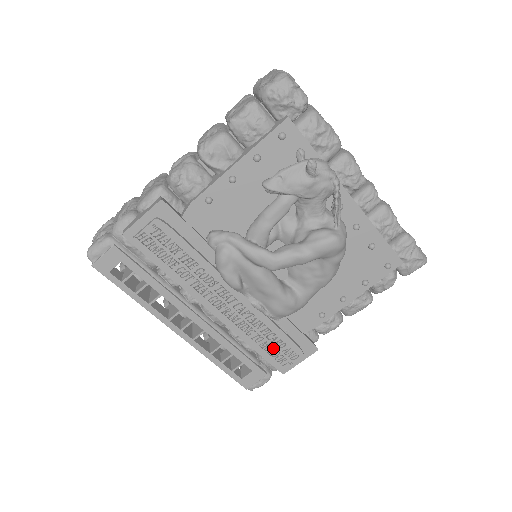
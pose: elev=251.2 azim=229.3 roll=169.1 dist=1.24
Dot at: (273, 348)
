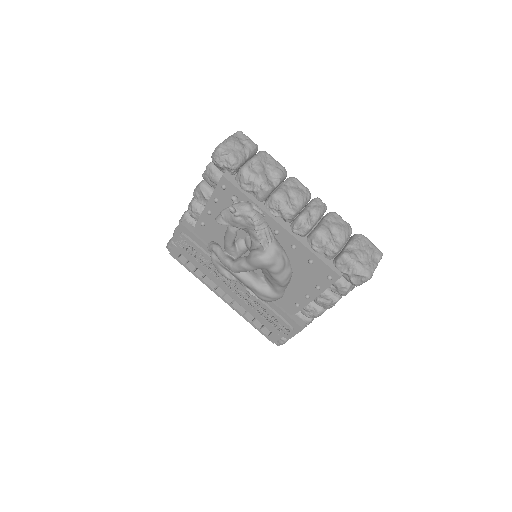
Dot at: (271, 321)
